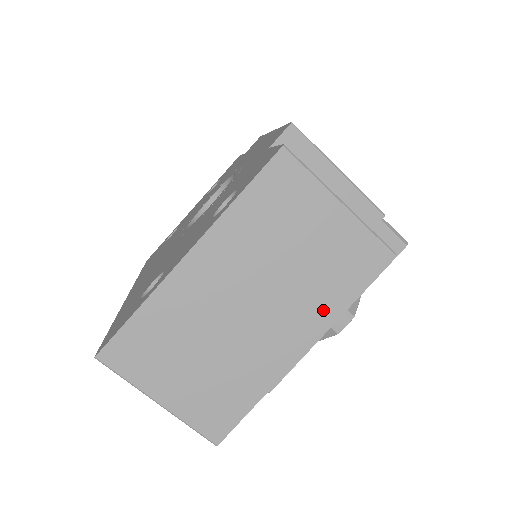
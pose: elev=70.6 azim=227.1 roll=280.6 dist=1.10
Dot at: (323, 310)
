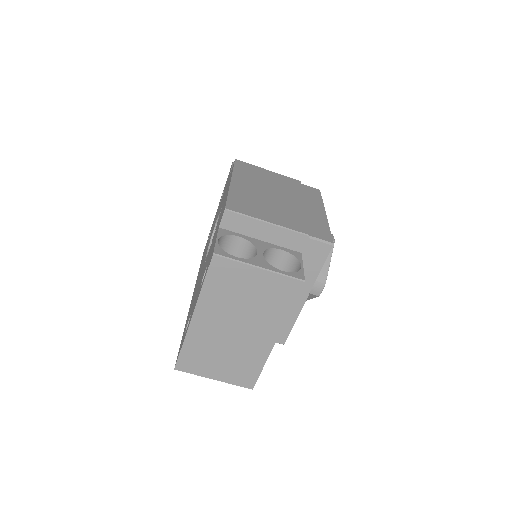
Dot at: (276, 319)
